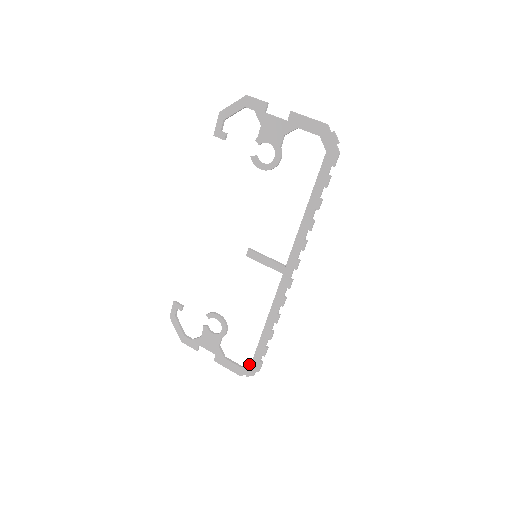
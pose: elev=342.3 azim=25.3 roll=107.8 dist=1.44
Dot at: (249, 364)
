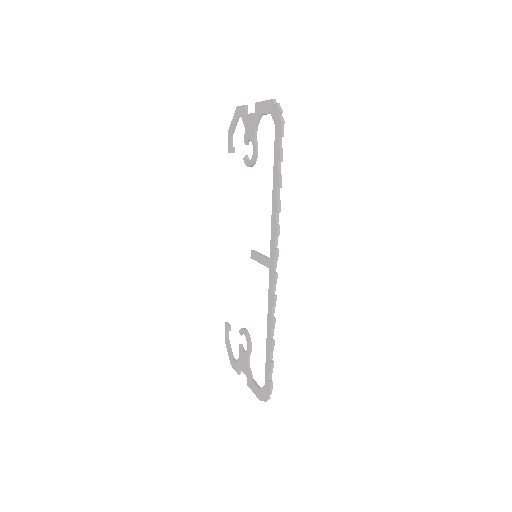
Dot at: (264, 385)
